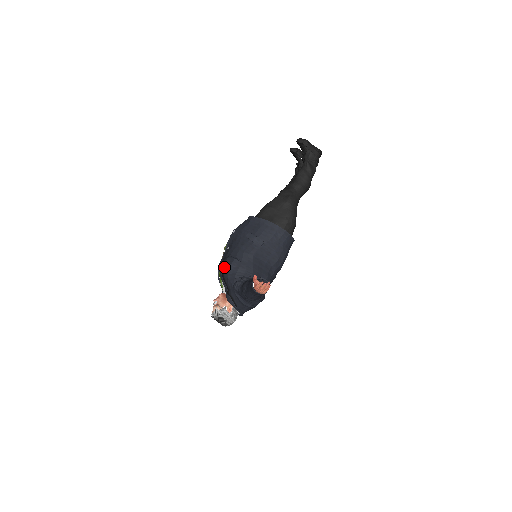
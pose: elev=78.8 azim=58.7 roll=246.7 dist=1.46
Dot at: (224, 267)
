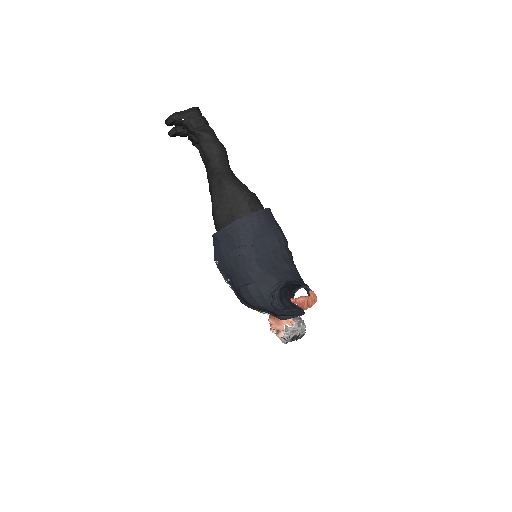
Dot at: (247, 301)
